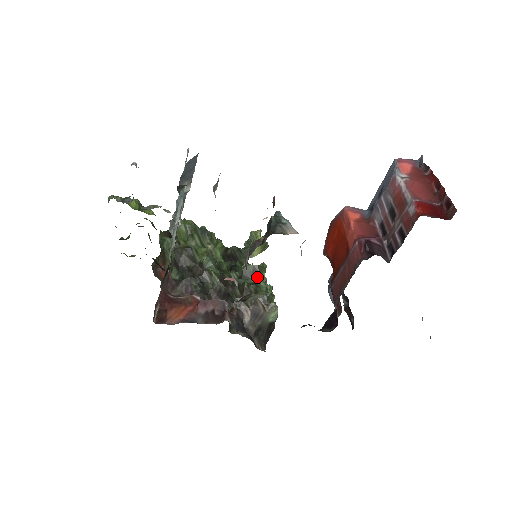
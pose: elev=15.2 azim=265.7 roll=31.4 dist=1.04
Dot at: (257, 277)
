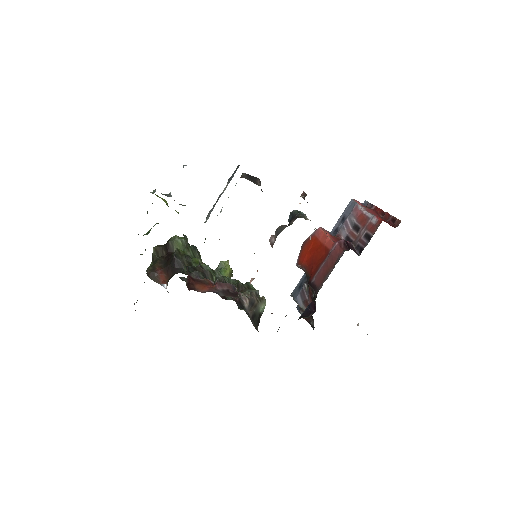
Dot at: occluded
